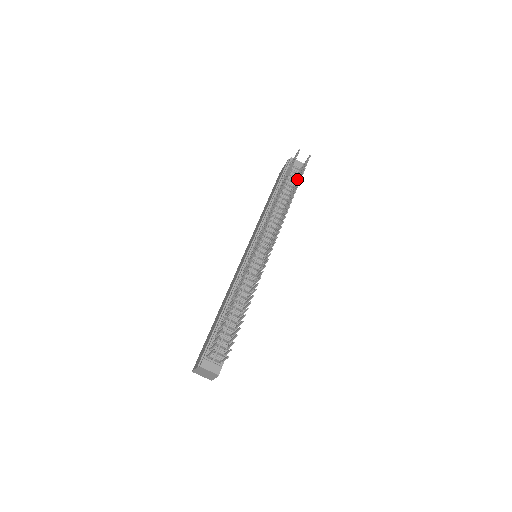
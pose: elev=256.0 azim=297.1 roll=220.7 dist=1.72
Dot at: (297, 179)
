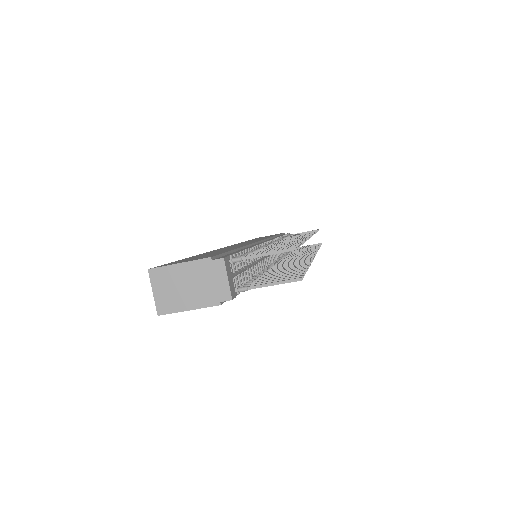
Dot at: occluded
